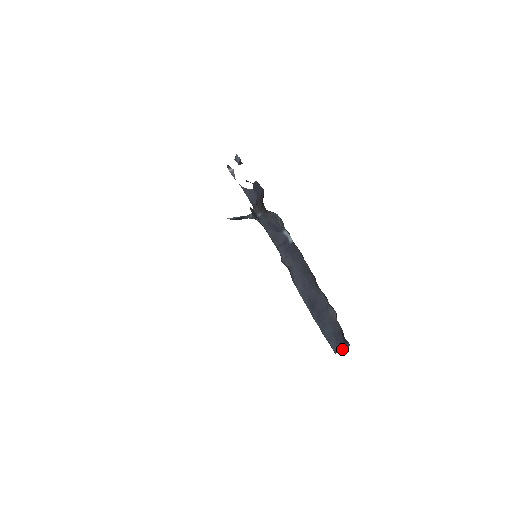
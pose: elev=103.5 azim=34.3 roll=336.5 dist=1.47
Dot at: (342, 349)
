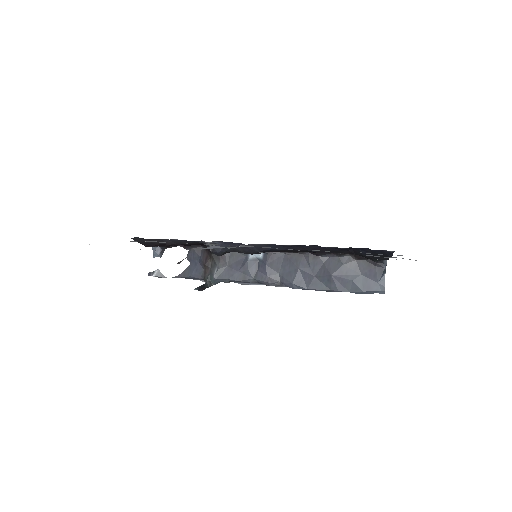
Dot at: (384, 279)
